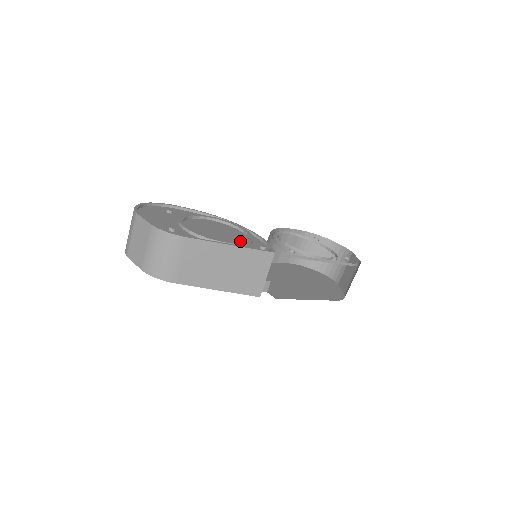
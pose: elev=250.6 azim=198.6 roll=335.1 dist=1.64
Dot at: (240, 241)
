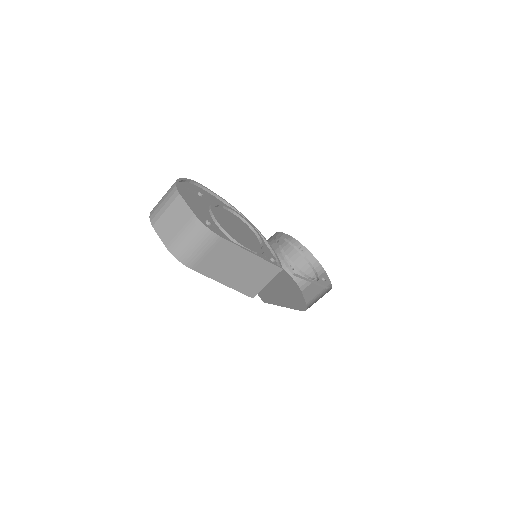
Dot at: (256, 247)
